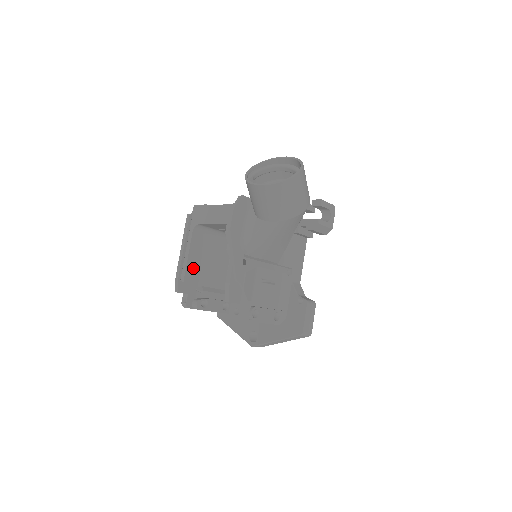
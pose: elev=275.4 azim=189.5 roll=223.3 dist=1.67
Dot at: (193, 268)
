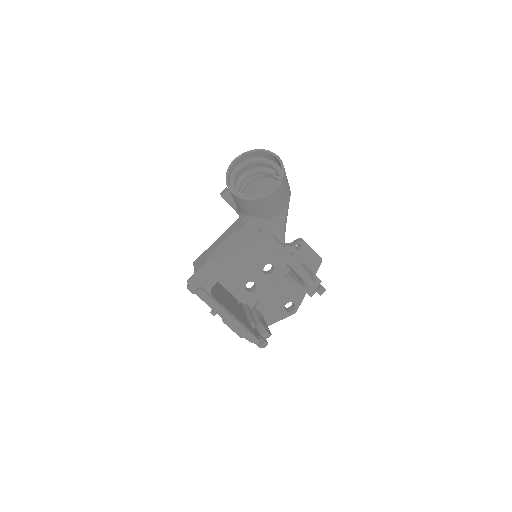
Dot at: (239, 318)
